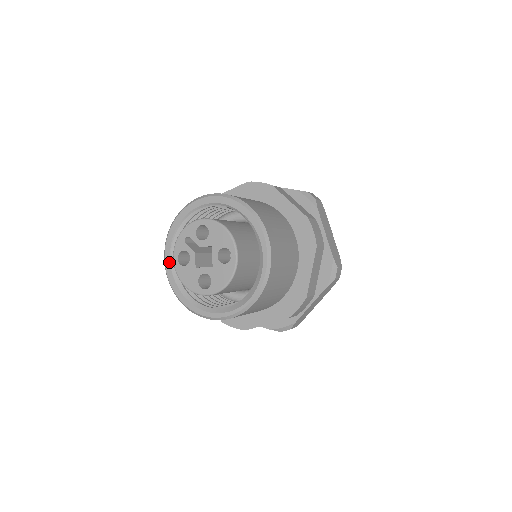
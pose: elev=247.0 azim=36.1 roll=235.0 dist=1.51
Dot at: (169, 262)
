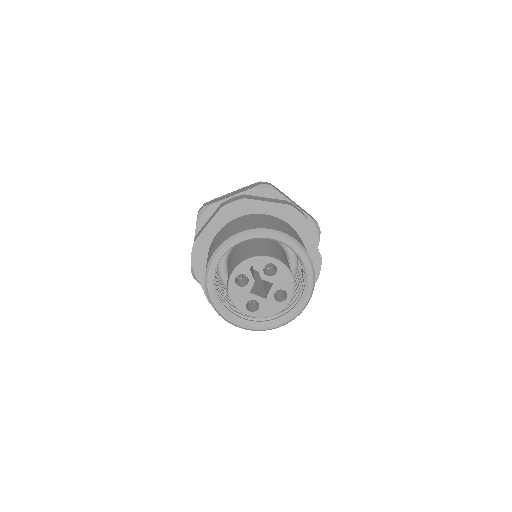
Dot at: (215, 267)
